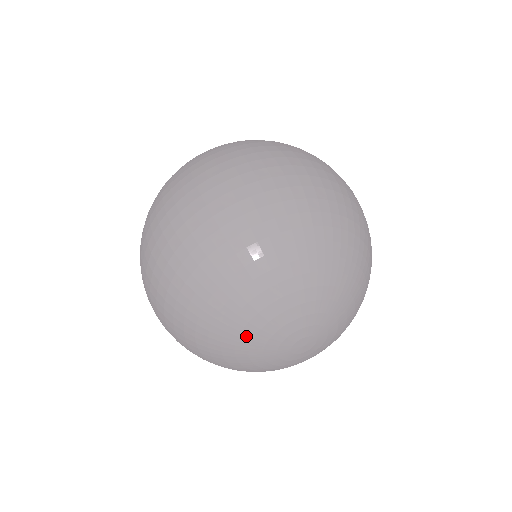
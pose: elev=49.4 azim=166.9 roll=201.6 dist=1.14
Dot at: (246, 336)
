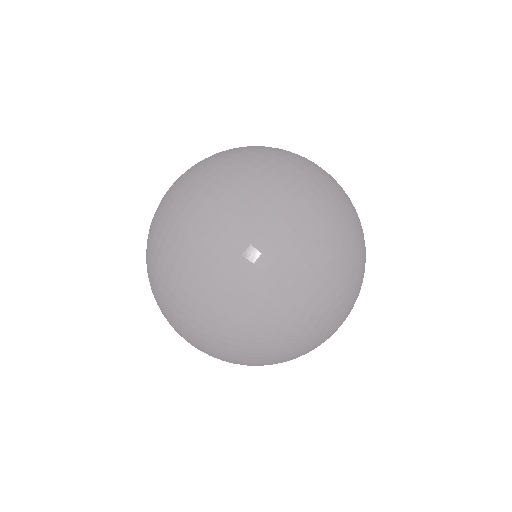
Dot at: occluded
